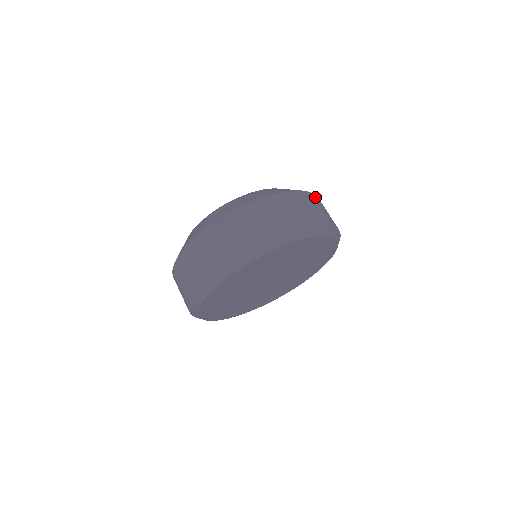
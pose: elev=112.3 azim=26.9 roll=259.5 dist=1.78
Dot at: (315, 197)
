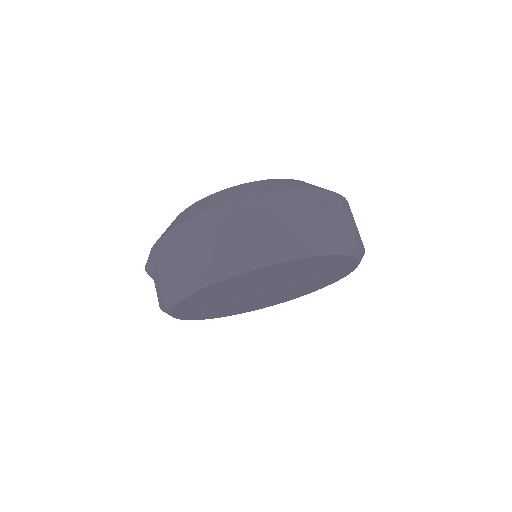
Dot at: (249, 204)
